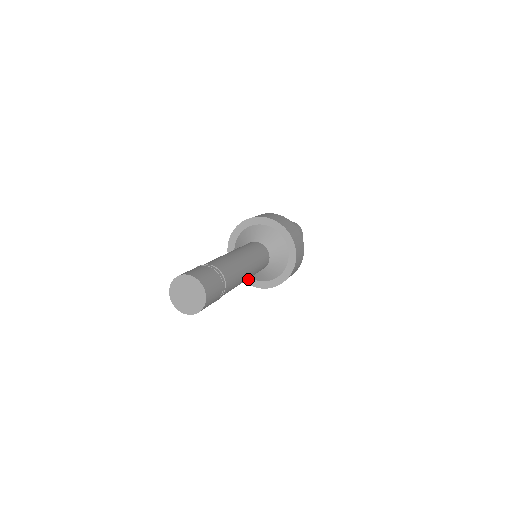
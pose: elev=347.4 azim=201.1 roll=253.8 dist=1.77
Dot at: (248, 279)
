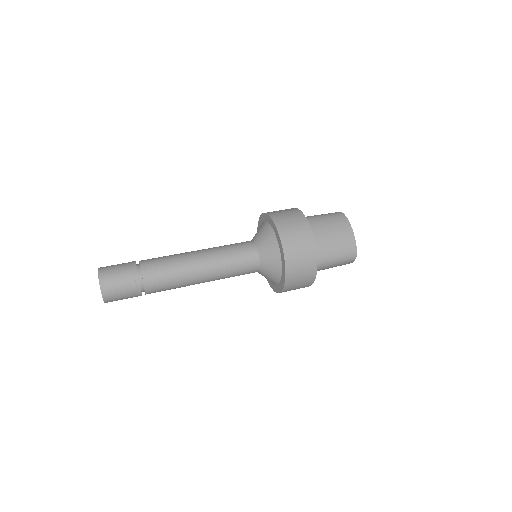
Dot at: occluded
